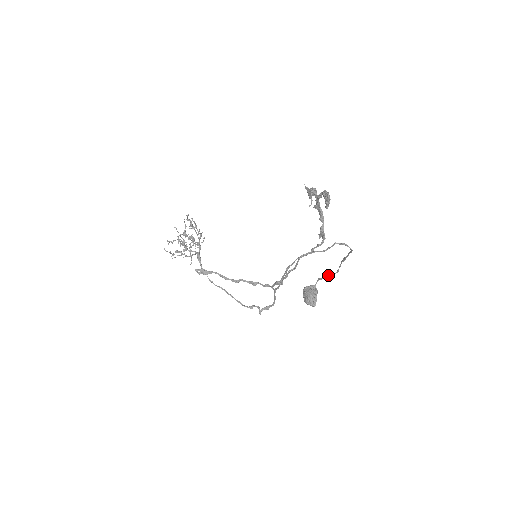
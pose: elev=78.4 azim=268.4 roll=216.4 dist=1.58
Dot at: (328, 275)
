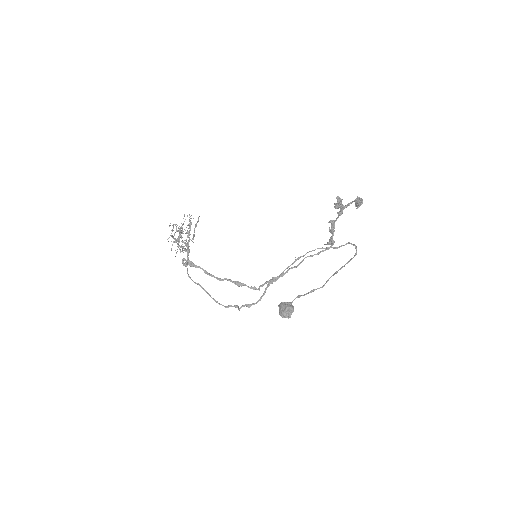
Dot at: (311, 290)
